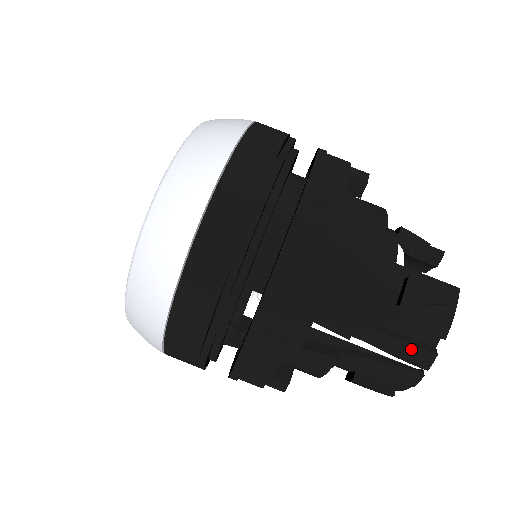
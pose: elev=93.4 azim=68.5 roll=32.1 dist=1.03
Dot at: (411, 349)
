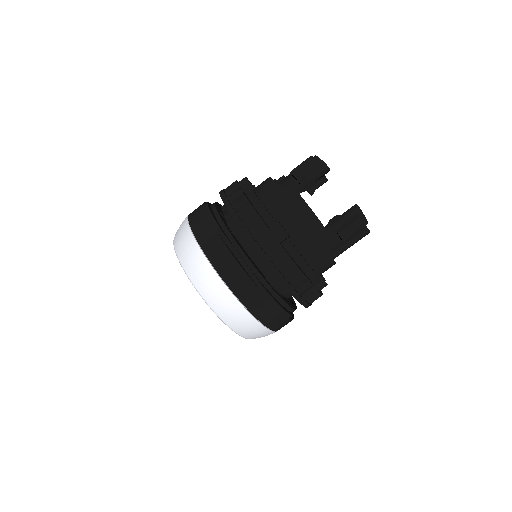
Dot at: occluded
